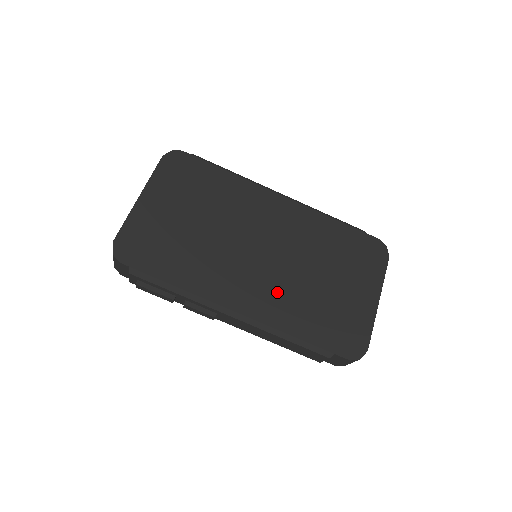
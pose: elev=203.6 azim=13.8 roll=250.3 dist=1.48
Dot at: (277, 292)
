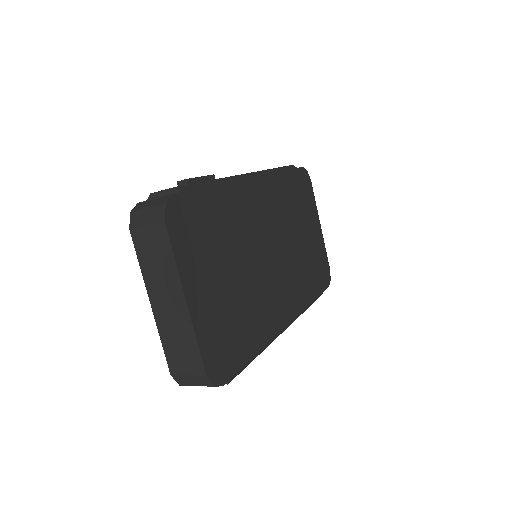
Dot at: (293, 280)
